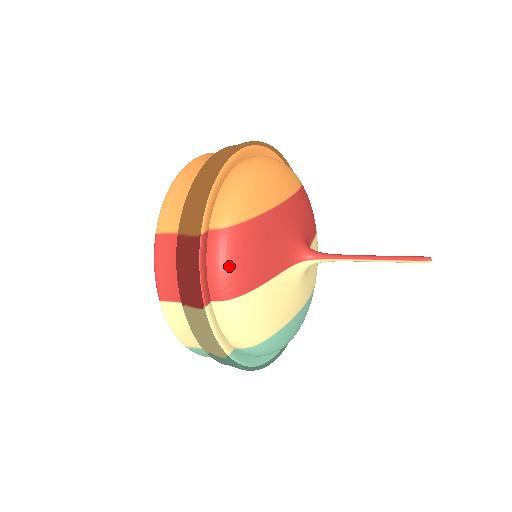
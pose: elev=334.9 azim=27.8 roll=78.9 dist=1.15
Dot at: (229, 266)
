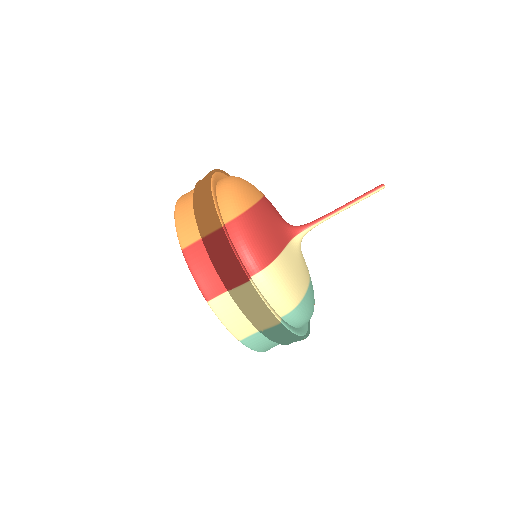
Dot at: (253, 242)
